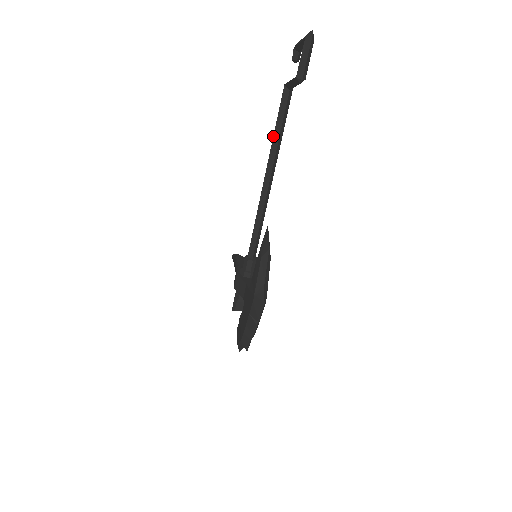
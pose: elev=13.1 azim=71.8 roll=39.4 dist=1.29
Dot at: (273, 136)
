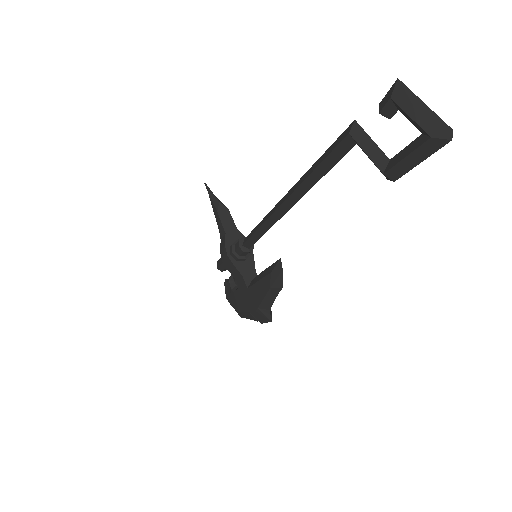
Dot at: (307, 177)
